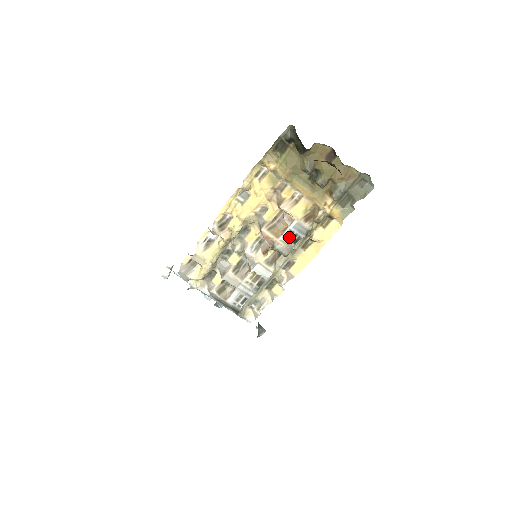
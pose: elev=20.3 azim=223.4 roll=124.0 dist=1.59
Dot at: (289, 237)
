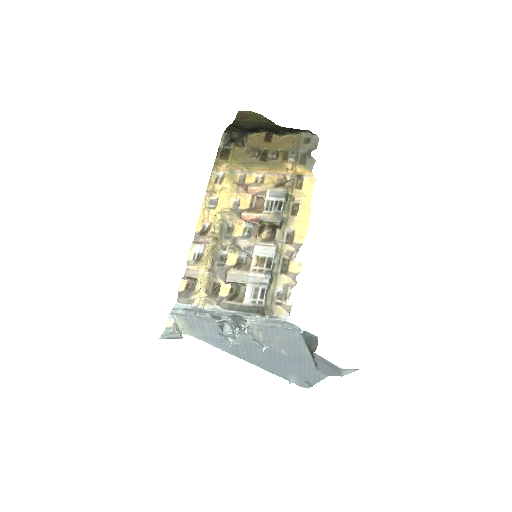
Dot at: (271, 207)
